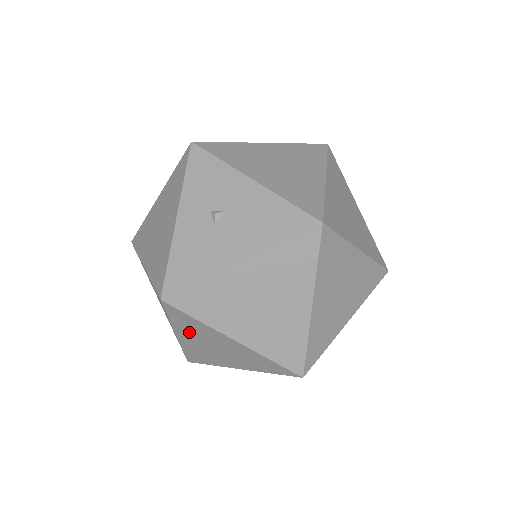
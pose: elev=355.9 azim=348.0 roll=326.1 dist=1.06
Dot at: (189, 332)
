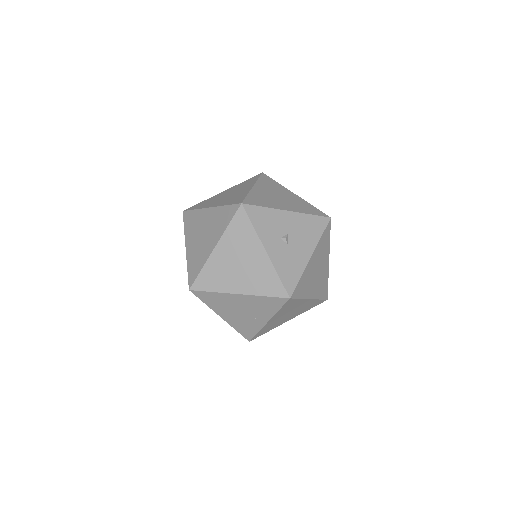
Dot at: (282, 312)
